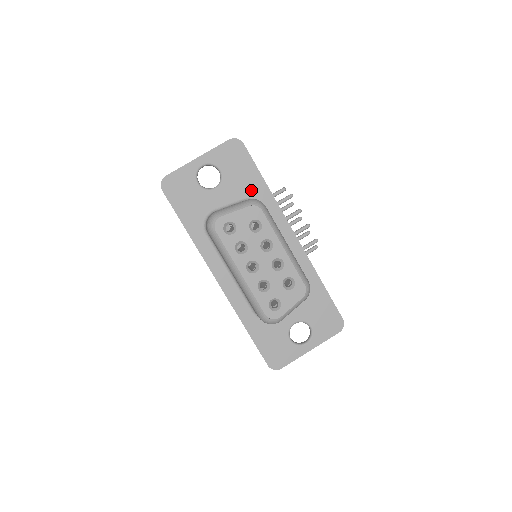
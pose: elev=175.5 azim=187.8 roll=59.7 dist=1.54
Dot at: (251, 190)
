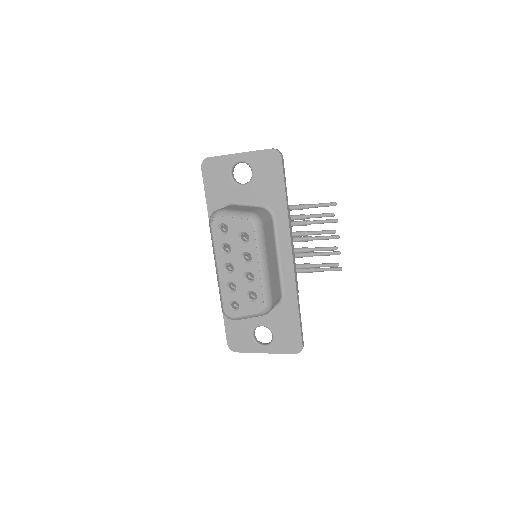
Dot at: (271, 201)
